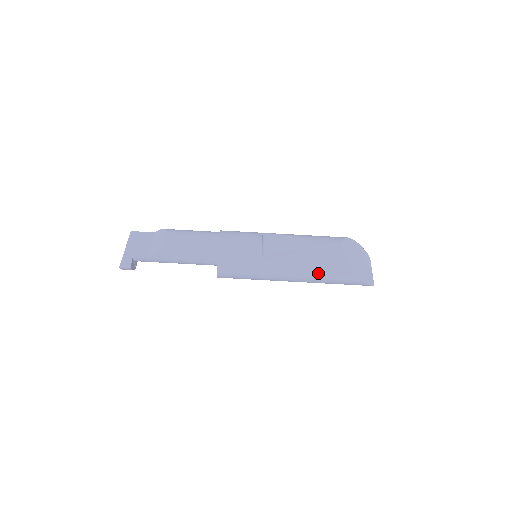
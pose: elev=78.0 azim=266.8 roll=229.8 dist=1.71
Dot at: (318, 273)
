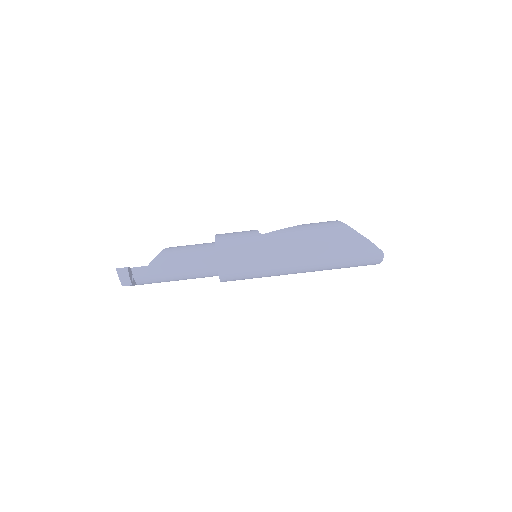
Dot at: (318, 239)
